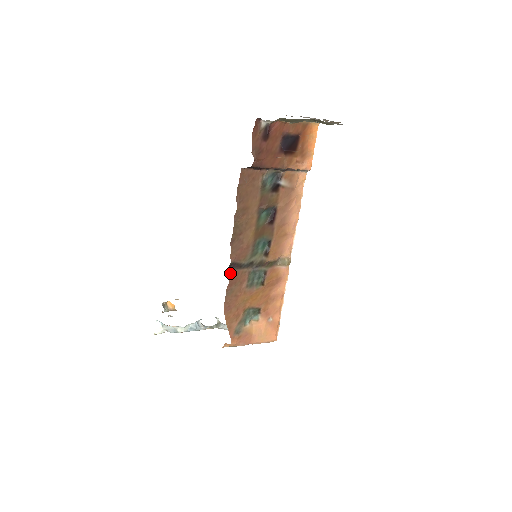
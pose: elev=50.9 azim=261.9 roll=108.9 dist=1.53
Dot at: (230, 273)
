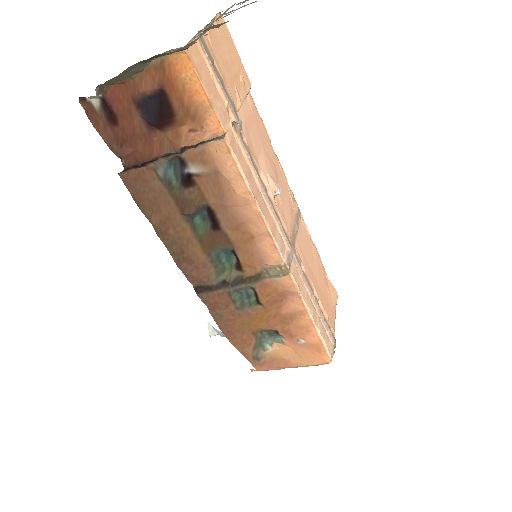
Dot at: (202, 297)
